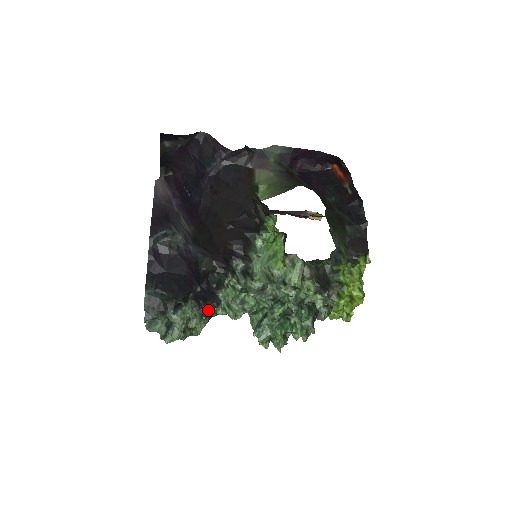
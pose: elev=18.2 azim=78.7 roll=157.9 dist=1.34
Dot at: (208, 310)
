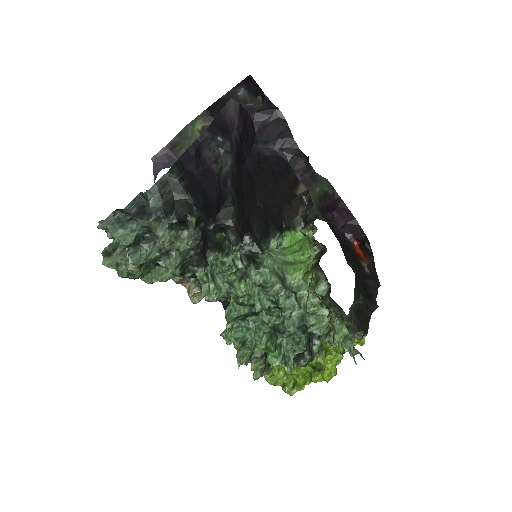
Dot at: (191, 261)
